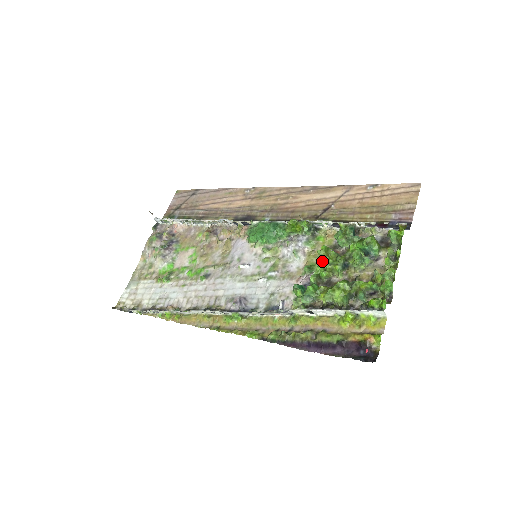
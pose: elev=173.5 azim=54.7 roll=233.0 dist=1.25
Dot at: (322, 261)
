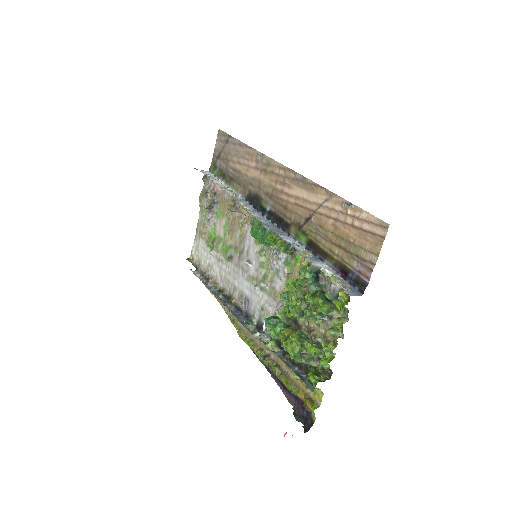
Dot at: (287, 300)
